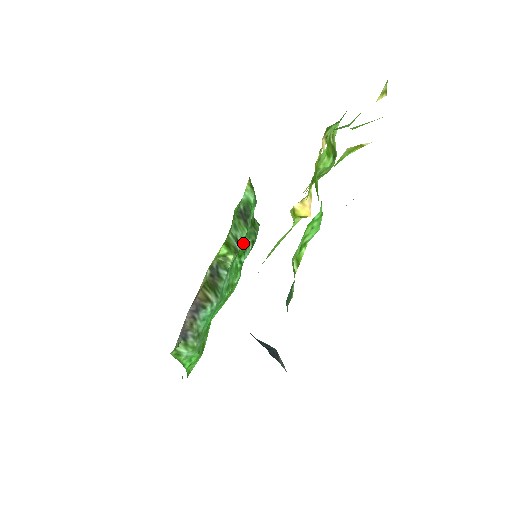
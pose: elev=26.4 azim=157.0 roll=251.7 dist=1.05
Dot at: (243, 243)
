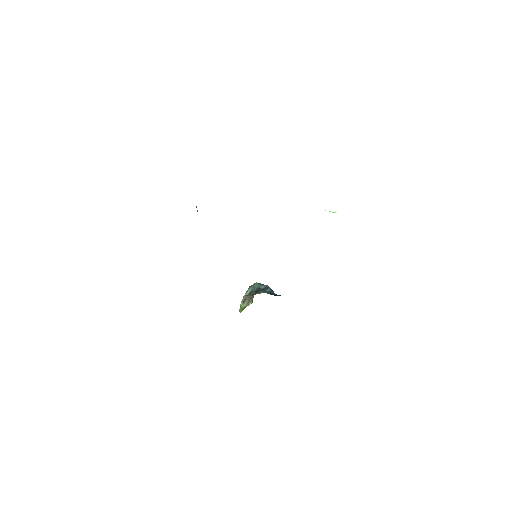
Dot at: occluded
